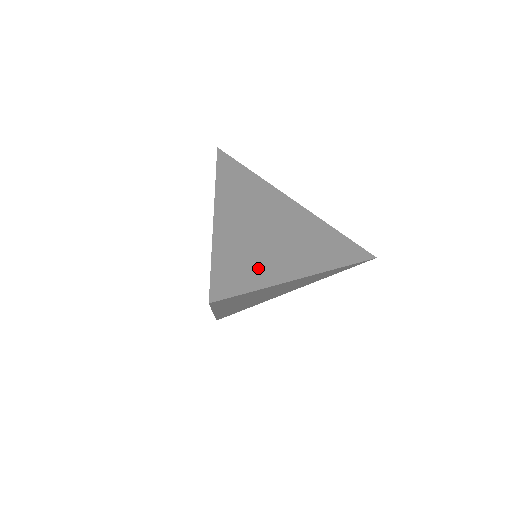
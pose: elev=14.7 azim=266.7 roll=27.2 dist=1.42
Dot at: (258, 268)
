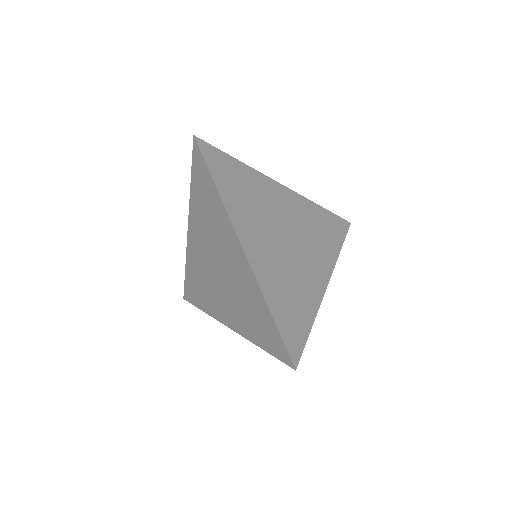
Dot at: (301, 299)
